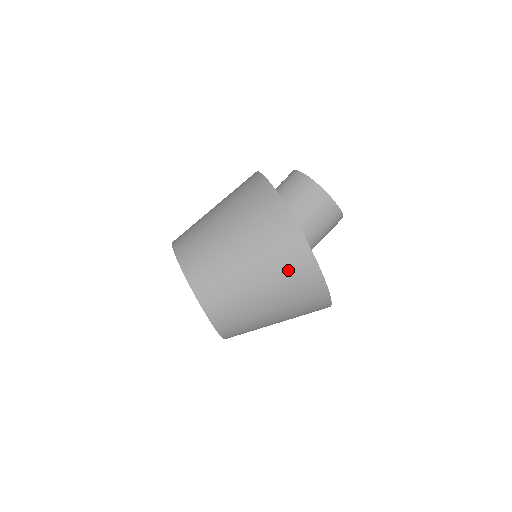
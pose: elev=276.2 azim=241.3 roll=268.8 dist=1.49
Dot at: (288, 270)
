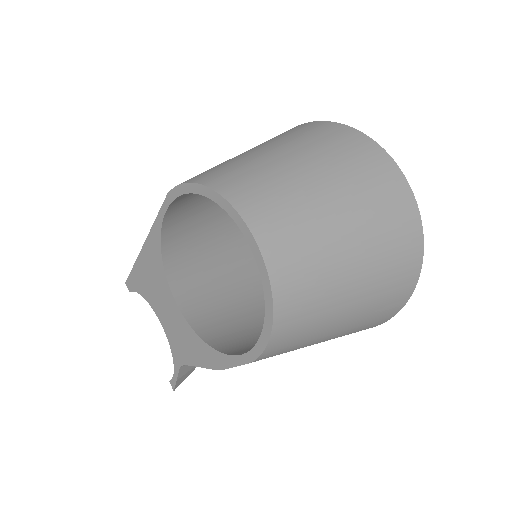
Dot at: (392, 236)
